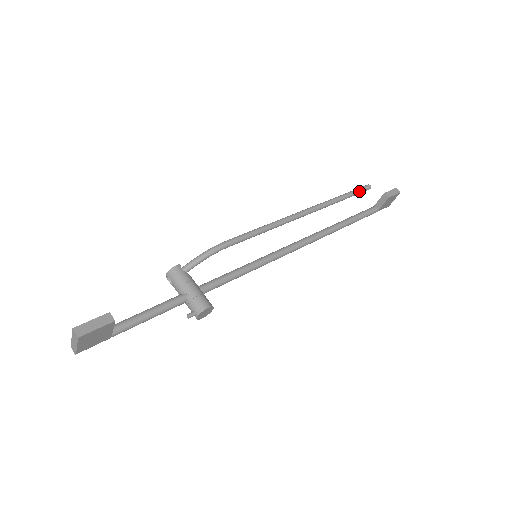
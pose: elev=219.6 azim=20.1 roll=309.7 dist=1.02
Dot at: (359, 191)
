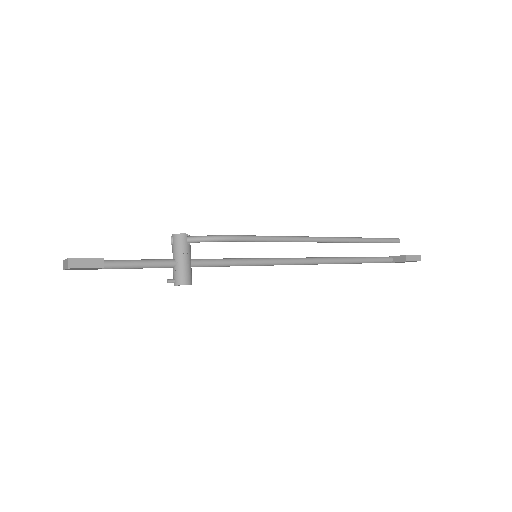
Dot at: (386, 241)
